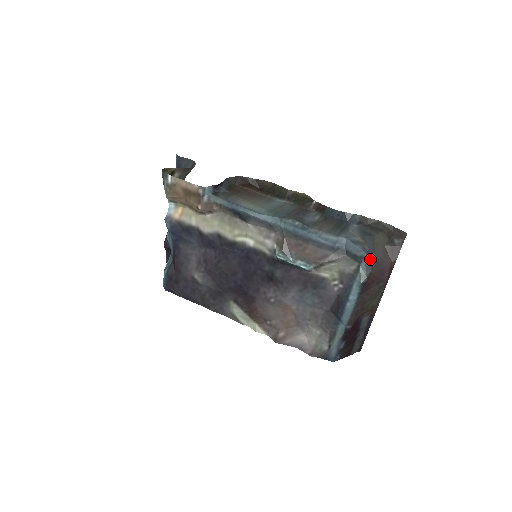
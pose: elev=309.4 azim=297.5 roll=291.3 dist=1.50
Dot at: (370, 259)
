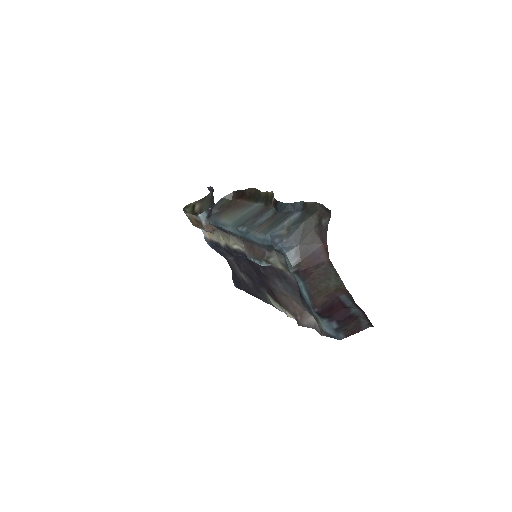
Dot at: (293, 248)
